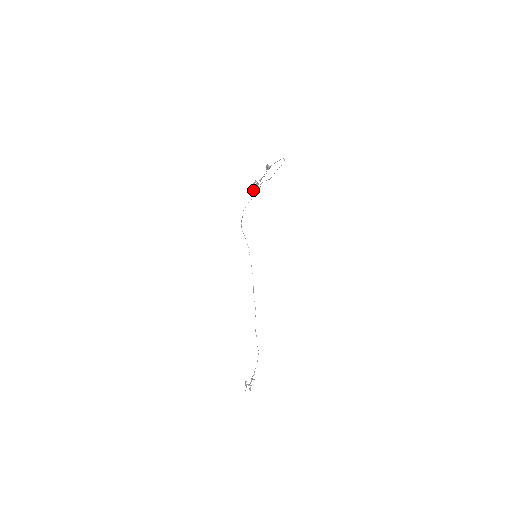
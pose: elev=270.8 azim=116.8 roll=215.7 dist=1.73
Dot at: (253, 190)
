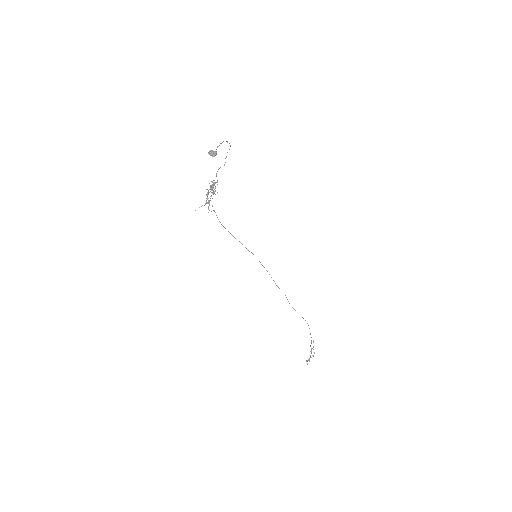
Dot at: (210, 200)
